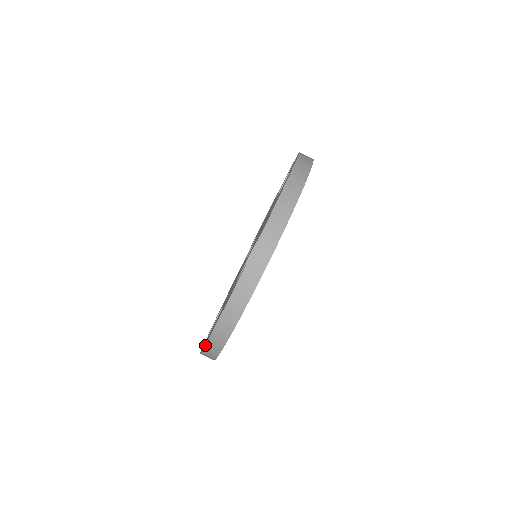
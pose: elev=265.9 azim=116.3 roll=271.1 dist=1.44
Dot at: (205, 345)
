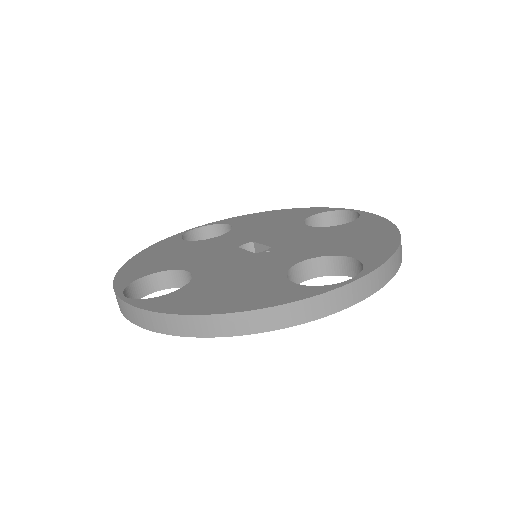
Dot at: (203, 314)
